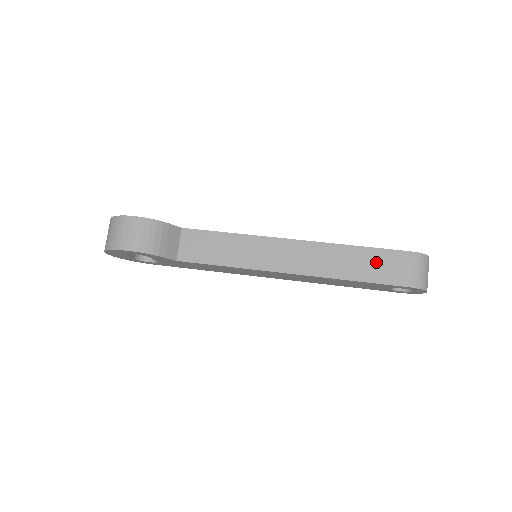
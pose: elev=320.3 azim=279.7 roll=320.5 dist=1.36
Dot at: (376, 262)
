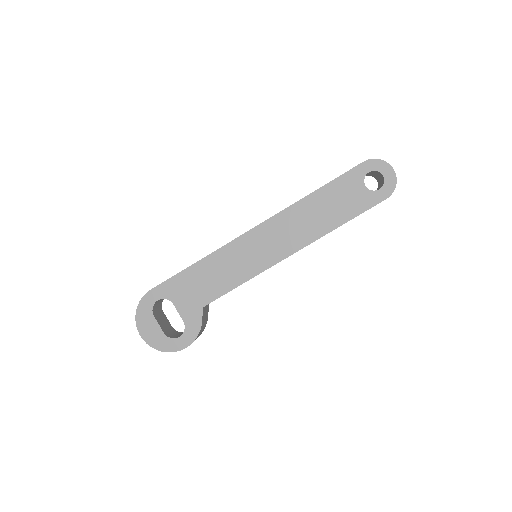
Dot at: occluded
